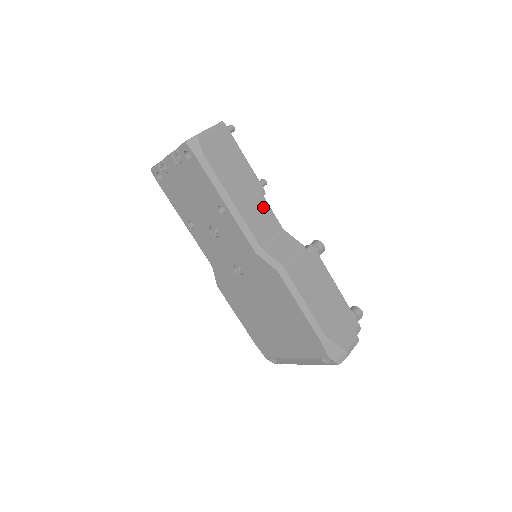
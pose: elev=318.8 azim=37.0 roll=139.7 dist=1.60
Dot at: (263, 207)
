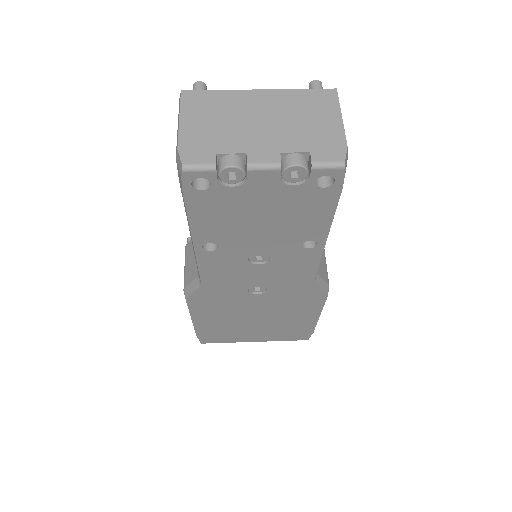
Dot at: occluded
